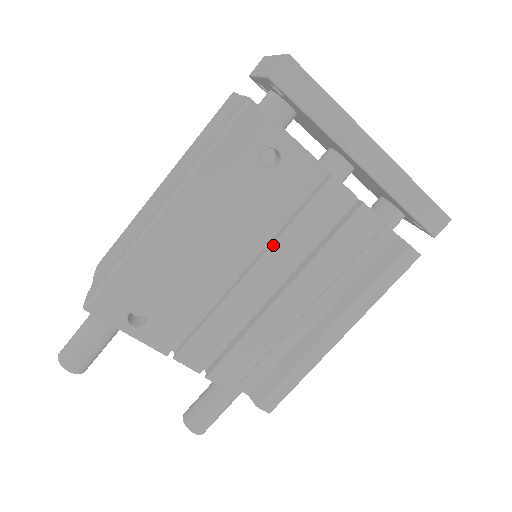
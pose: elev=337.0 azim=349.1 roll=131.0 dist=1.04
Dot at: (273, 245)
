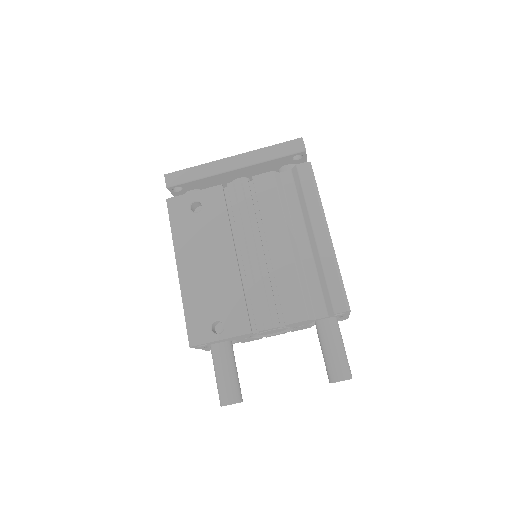
Dot at: (237, 233)
